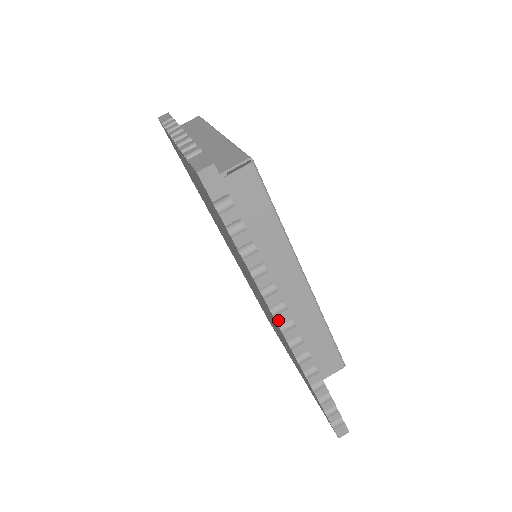
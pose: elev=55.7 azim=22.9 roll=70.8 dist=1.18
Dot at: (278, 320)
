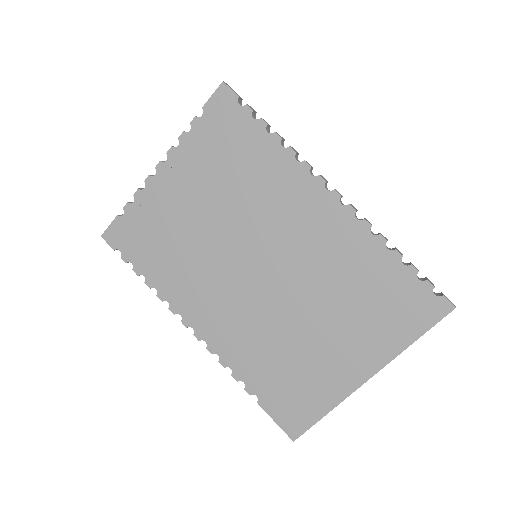
Dot at: (323, 178)
